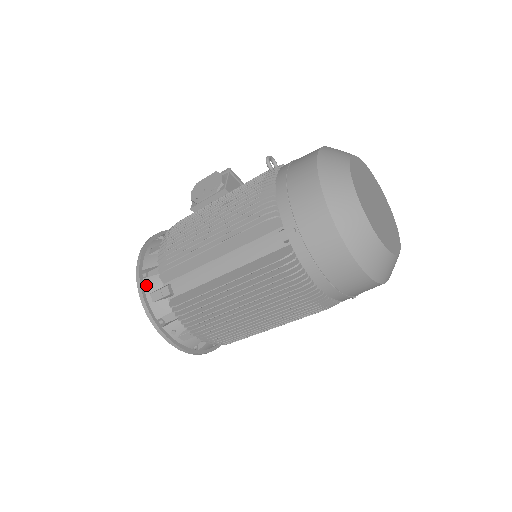
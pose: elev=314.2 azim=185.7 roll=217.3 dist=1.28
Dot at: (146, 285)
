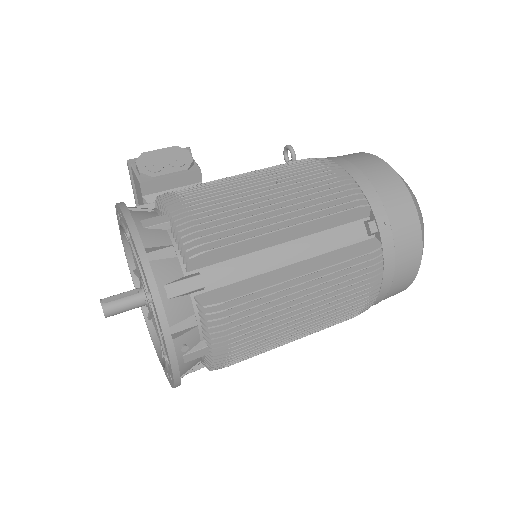
Dot at: (157, 271)
